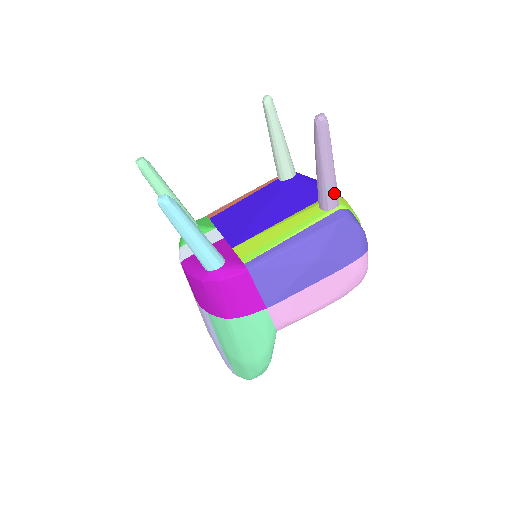
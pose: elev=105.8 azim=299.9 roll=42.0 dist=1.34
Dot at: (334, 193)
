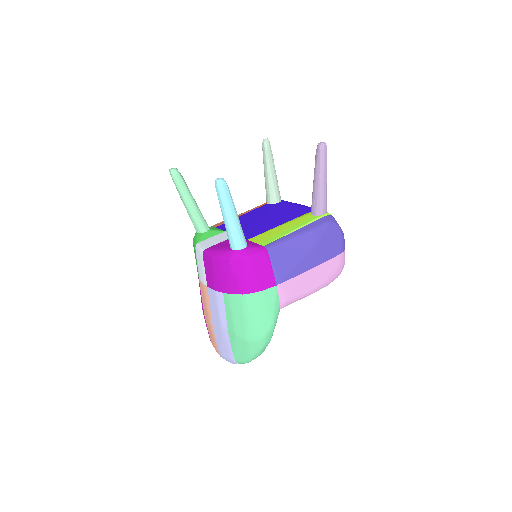
Dot at: (325, 202)
